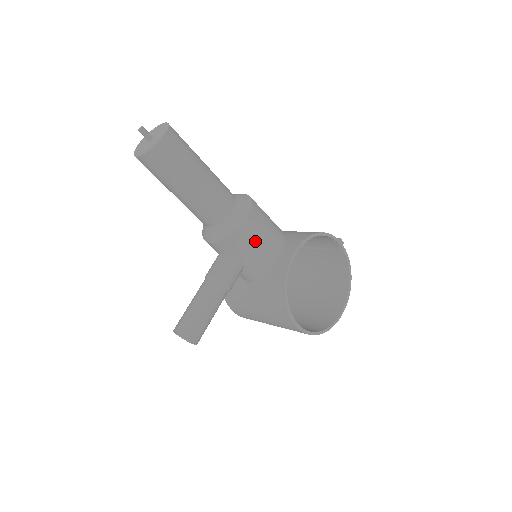
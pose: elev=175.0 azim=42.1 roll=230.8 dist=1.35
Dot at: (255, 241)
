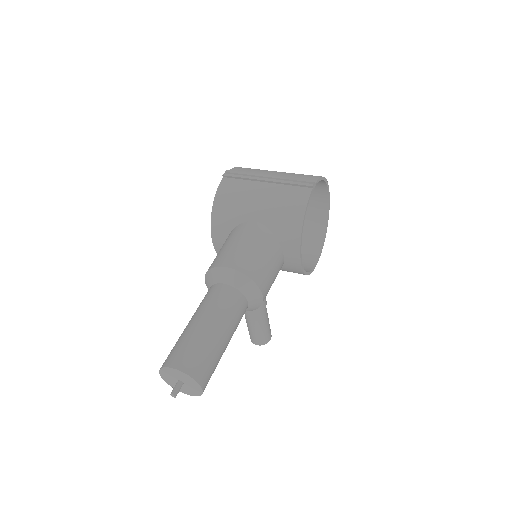
Dot at: occluded
